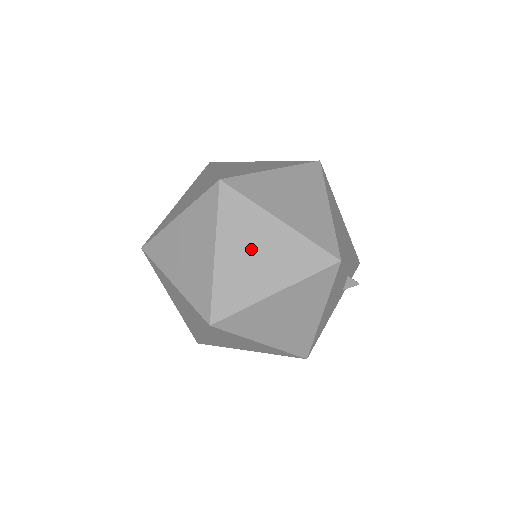
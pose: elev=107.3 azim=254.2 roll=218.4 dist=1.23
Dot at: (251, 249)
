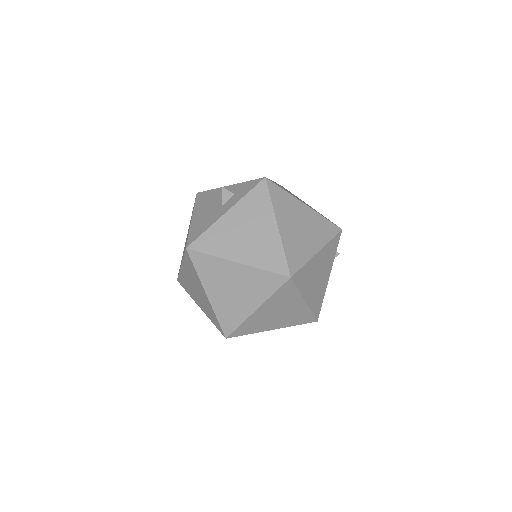
Dot at: occluded
